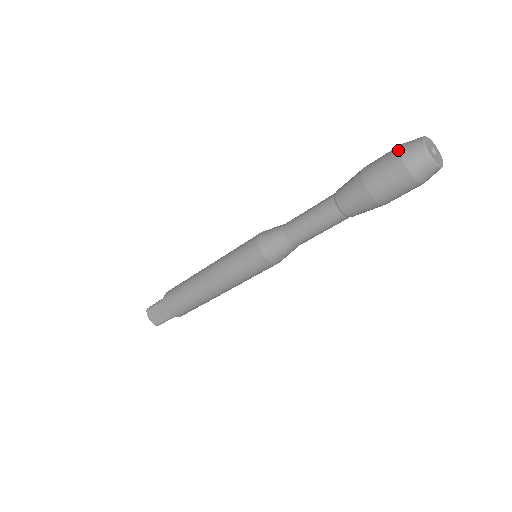
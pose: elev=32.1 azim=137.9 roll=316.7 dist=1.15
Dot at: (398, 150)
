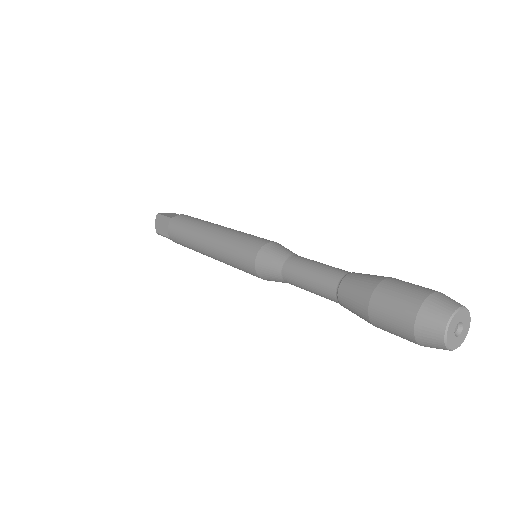
Dot at: (424, 298)
